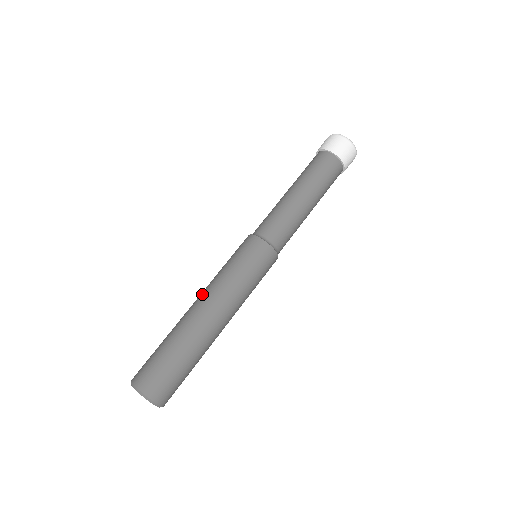
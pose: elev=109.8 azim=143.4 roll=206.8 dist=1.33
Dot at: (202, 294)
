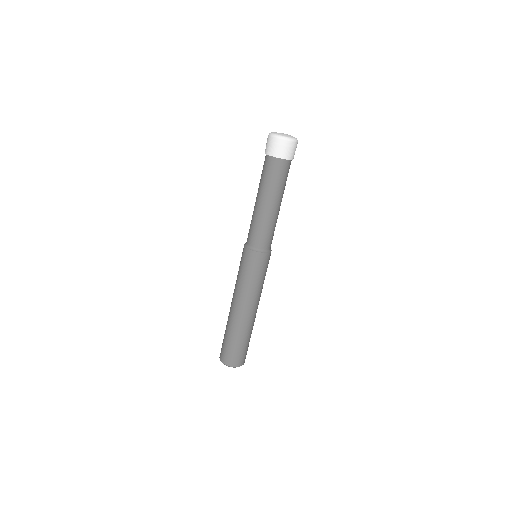
Dot at: (247, 305)
